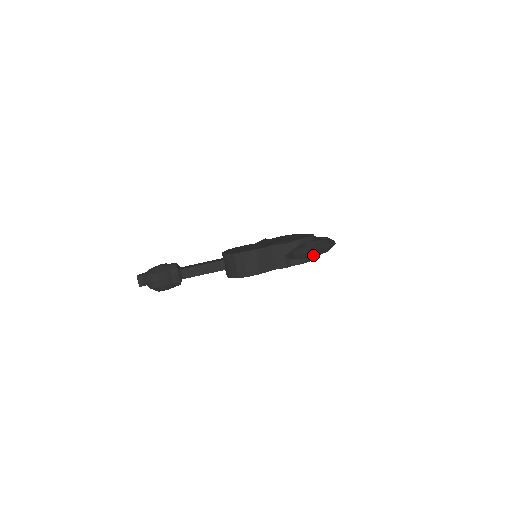
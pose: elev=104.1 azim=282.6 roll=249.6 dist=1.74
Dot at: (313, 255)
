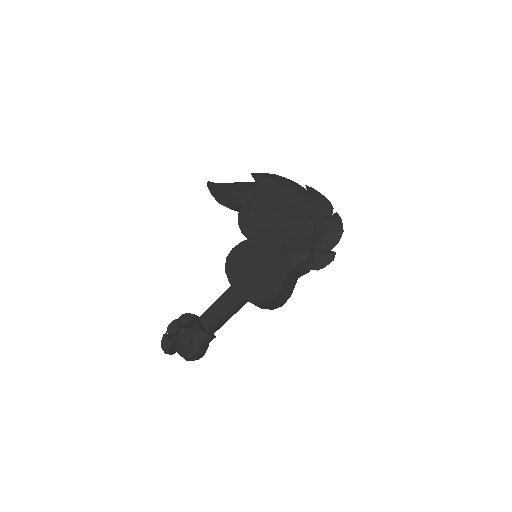
Dot at: occluded
